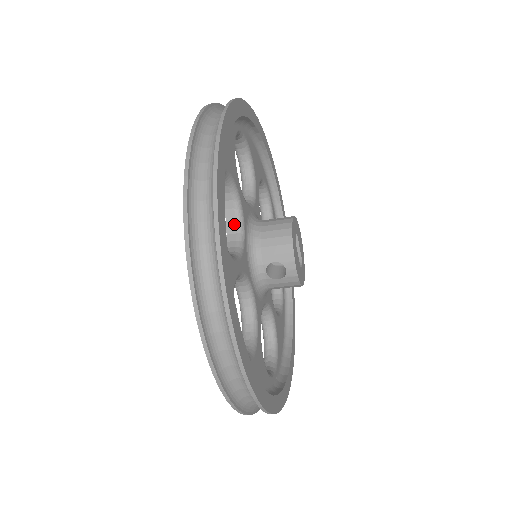
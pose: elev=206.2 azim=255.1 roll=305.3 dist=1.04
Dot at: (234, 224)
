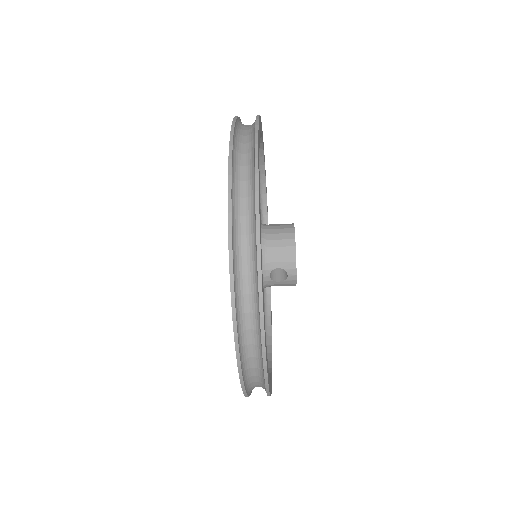
Dot at: occluded
